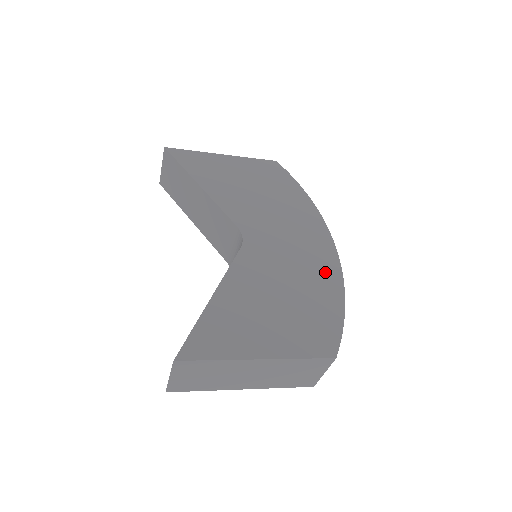
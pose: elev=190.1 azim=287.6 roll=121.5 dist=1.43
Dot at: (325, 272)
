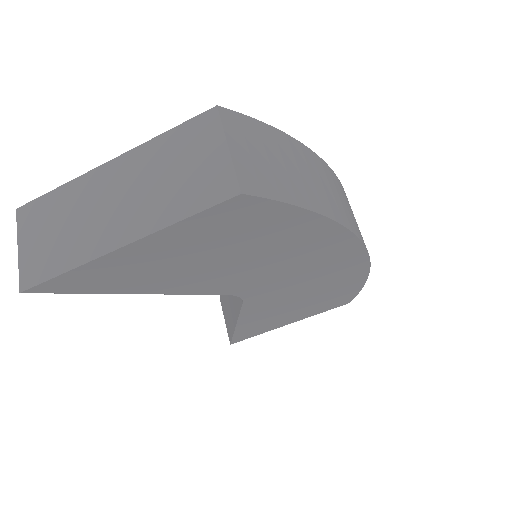
Dot at: occluded
